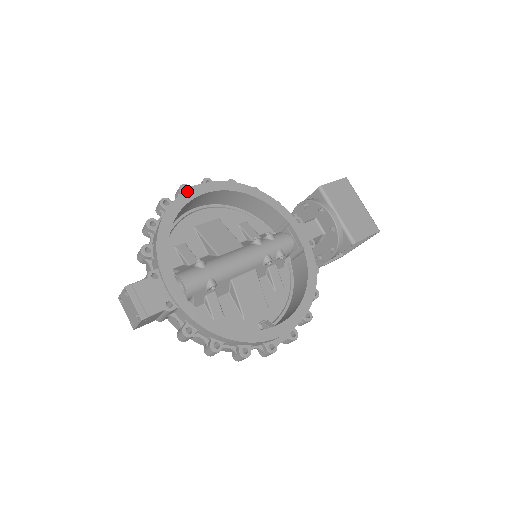
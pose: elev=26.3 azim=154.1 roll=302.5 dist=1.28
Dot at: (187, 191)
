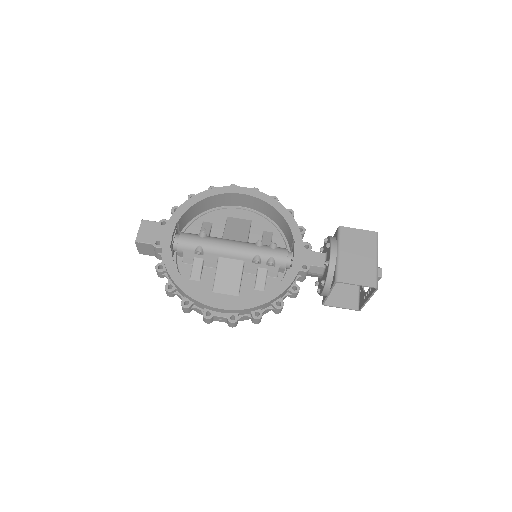
Dot at: (228, 187)
